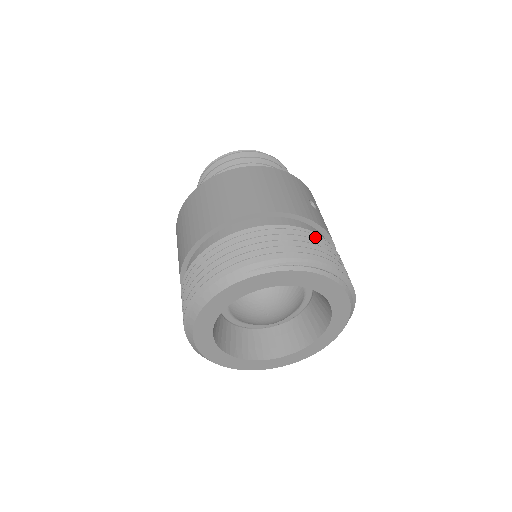
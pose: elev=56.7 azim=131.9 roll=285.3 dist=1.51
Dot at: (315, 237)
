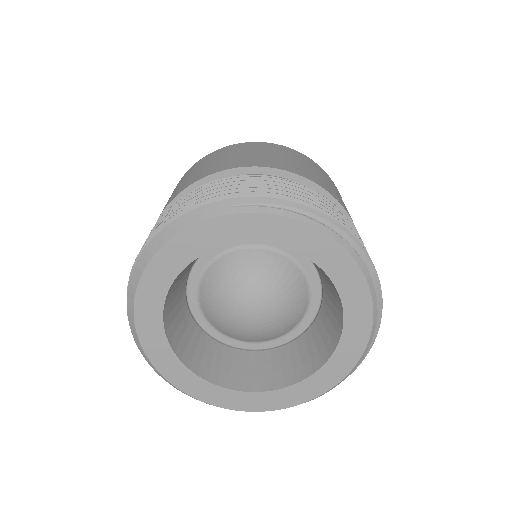
Dot at: occluded
